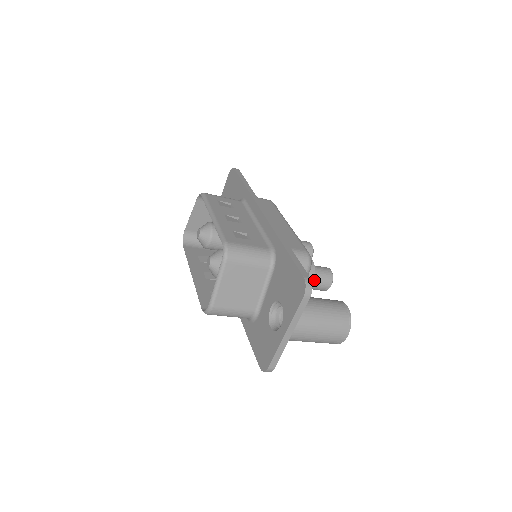
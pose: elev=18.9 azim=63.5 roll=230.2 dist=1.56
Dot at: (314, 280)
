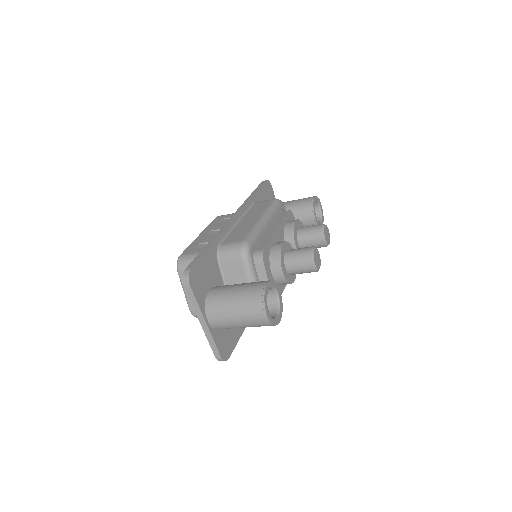
Dot at: (290, 264)
